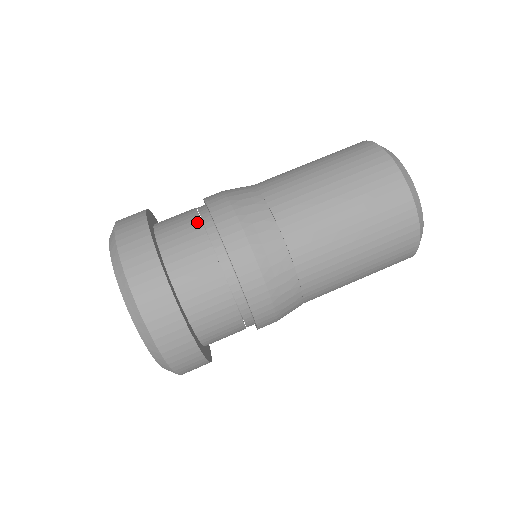
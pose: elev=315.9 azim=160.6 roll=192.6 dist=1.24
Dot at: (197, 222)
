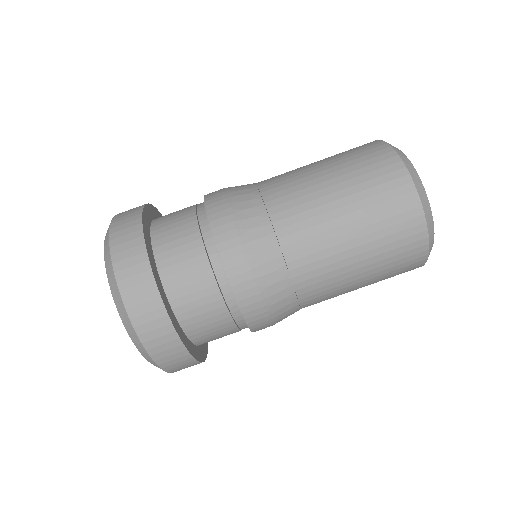
Dot at: (191, 211)
